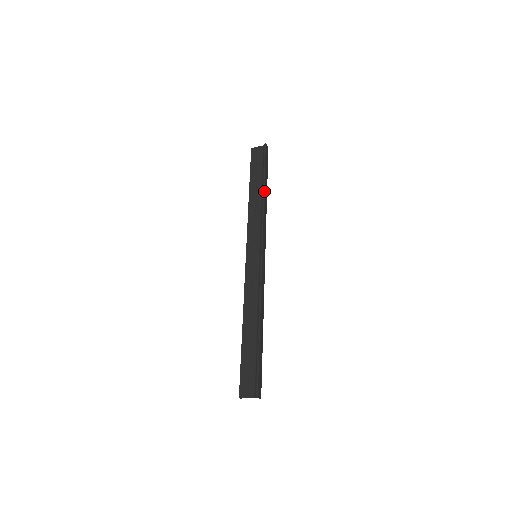
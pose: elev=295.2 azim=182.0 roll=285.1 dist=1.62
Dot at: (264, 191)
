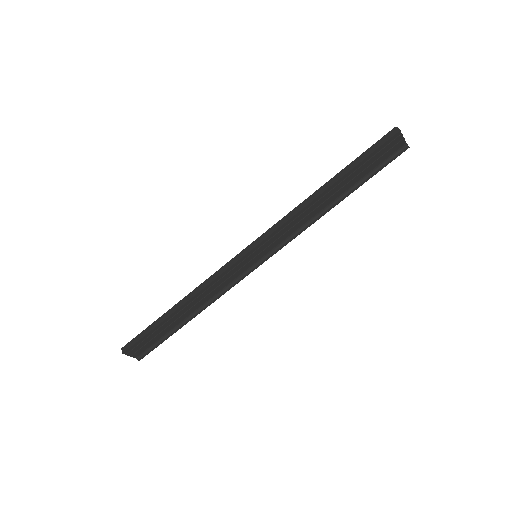
Dot at: occluded
